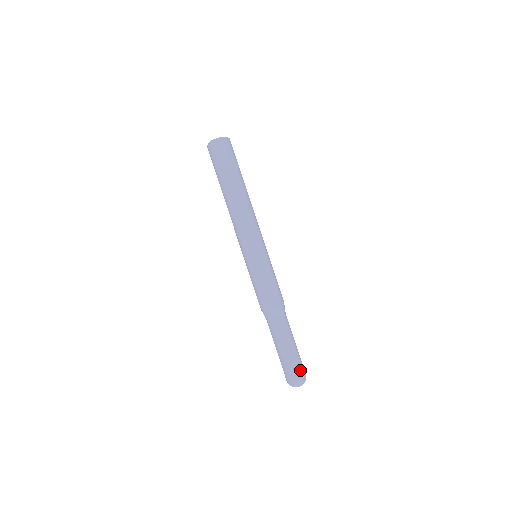
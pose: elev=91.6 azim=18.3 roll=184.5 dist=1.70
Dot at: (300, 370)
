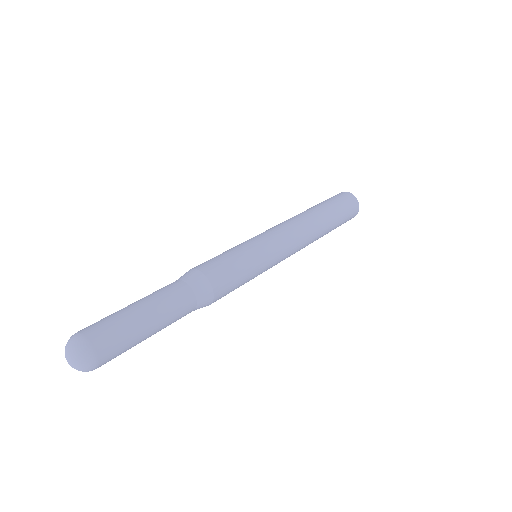
Dot at: (111, 349)
